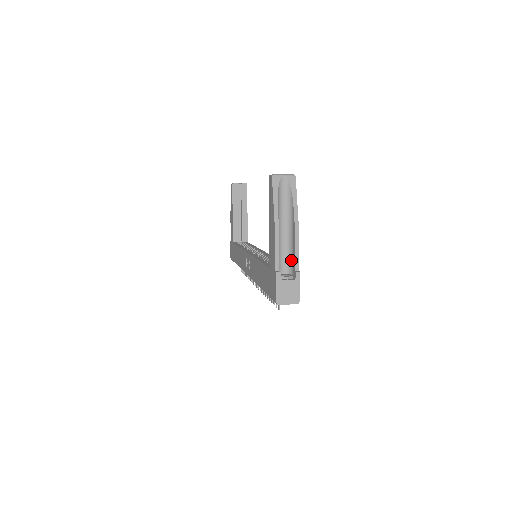
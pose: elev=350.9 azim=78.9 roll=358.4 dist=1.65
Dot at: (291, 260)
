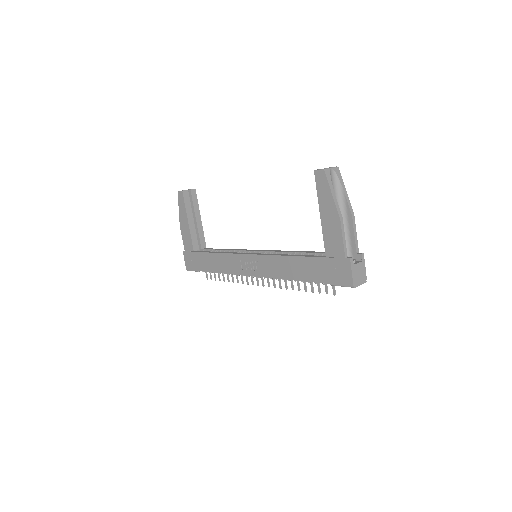
Dot at: (348, 245)
